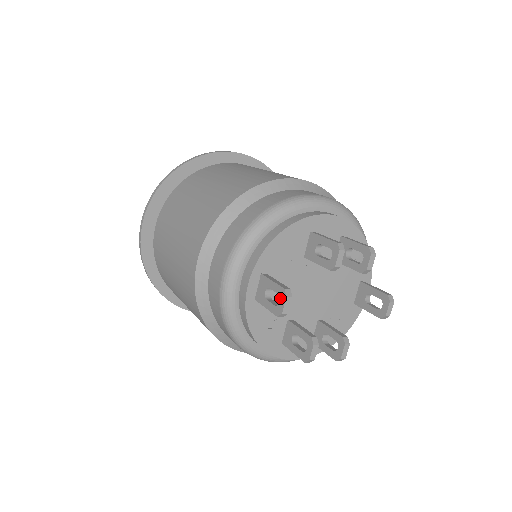
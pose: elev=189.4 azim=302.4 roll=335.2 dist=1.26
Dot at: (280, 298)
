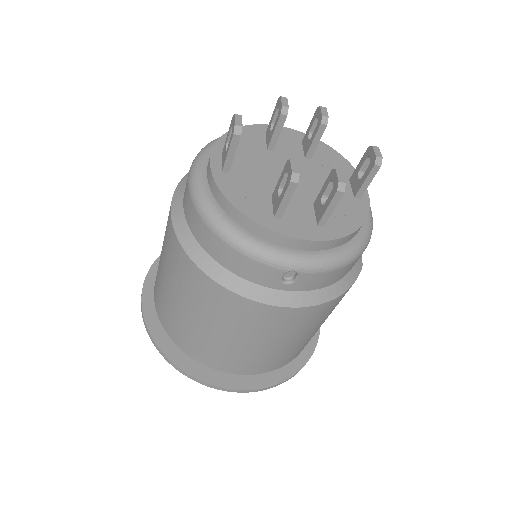
Dot at: (232, 124)
